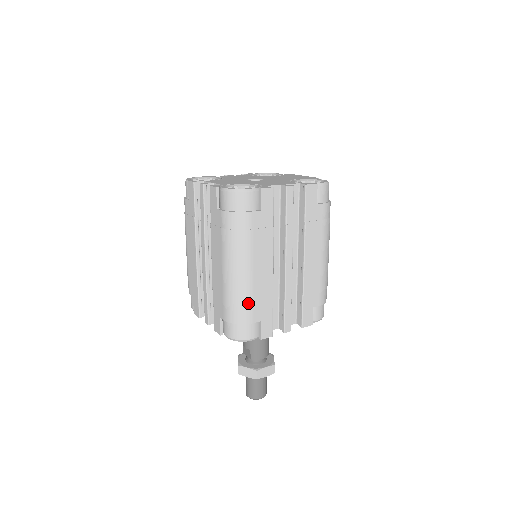
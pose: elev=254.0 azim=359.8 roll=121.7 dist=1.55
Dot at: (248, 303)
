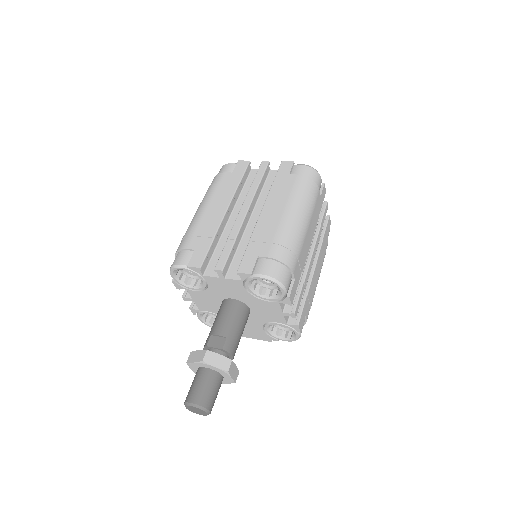
Dot at: (298, 251)
